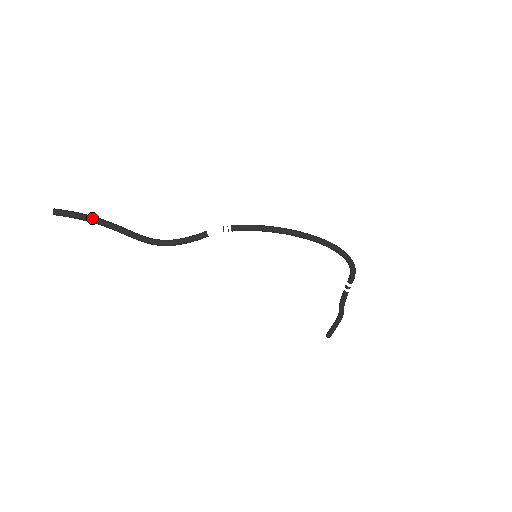
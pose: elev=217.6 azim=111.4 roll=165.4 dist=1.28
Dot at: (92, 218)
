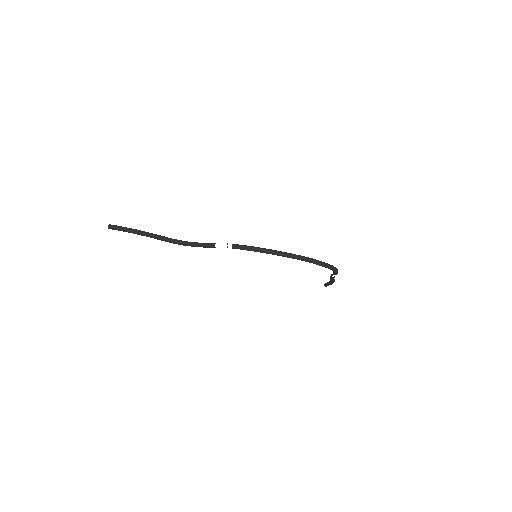
Dot at: (134, 232)
